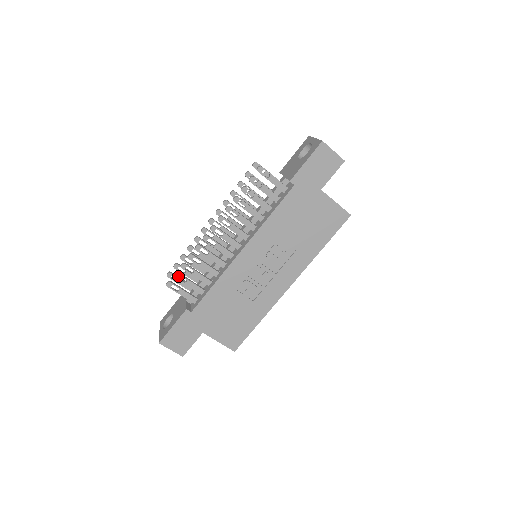
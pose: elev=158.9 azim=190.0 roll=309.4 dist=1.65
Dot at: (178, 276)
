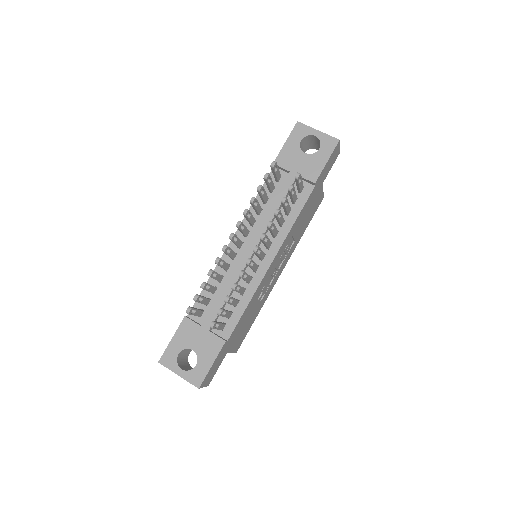
Dot at: (222, 312)
